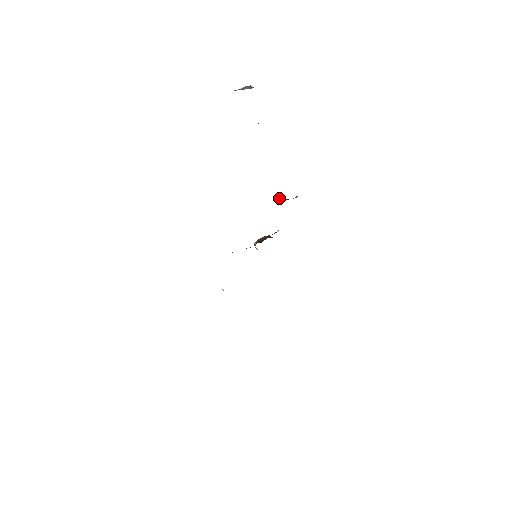
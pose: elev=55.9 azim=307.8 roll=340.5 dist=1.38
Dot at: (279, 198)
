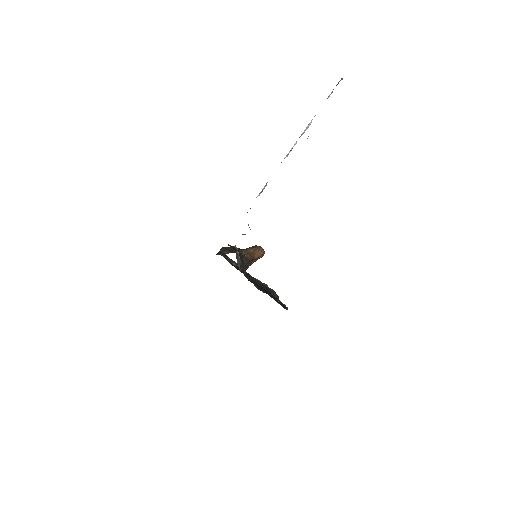
Dot at: occluded
